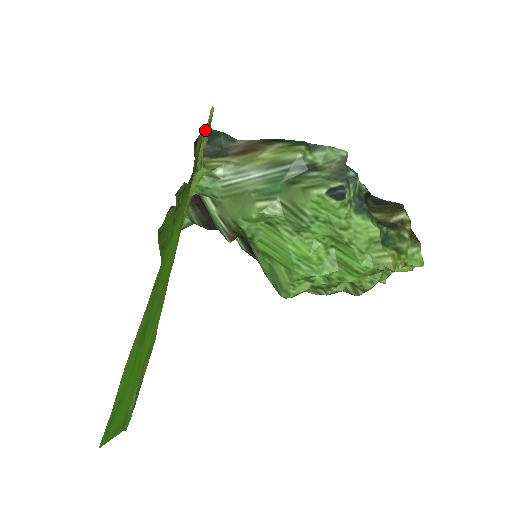
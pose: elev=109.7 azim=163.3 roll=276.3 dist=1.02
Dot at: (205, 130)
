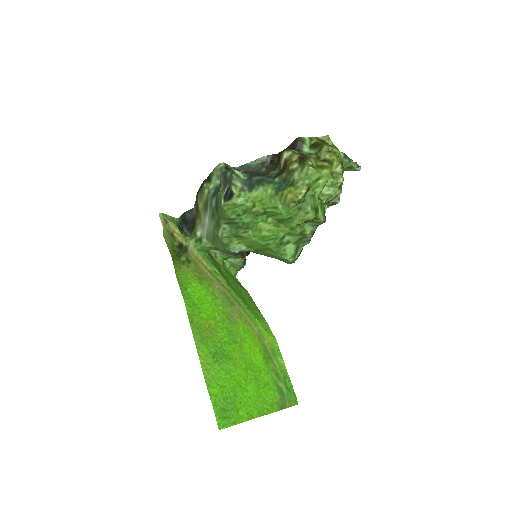
Dot at: (166, 228)
